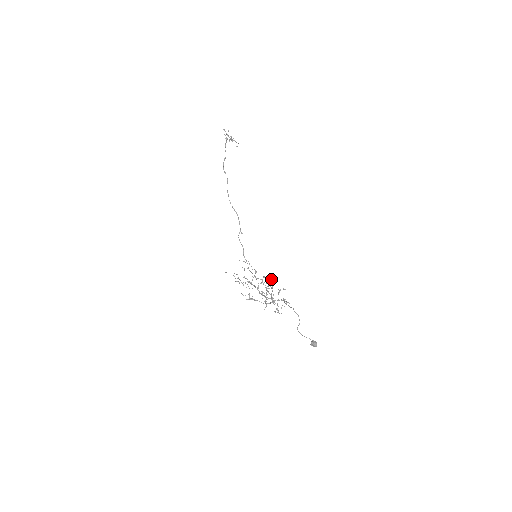
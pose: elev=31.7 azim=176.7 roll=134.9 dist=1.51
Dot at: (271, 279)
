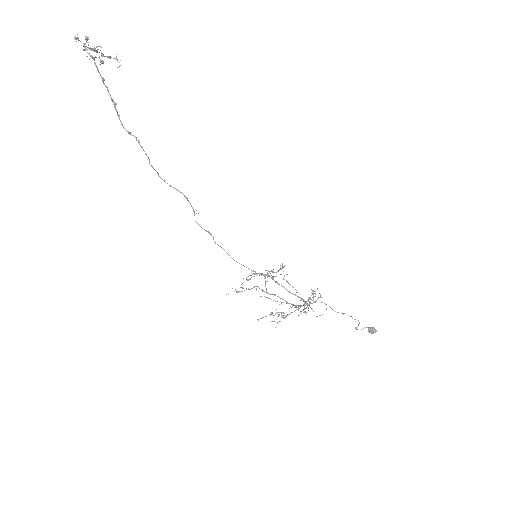
Dot at: (286, 274)
